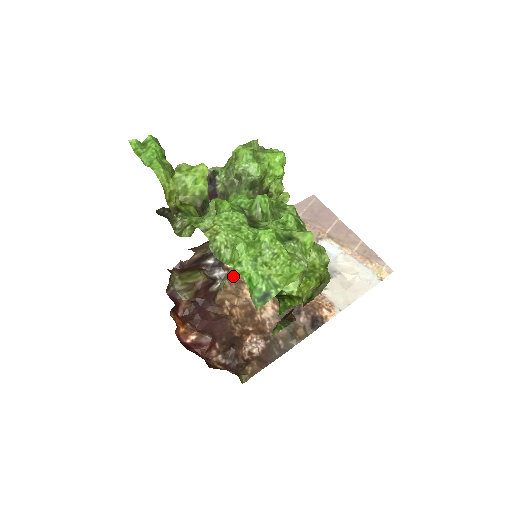
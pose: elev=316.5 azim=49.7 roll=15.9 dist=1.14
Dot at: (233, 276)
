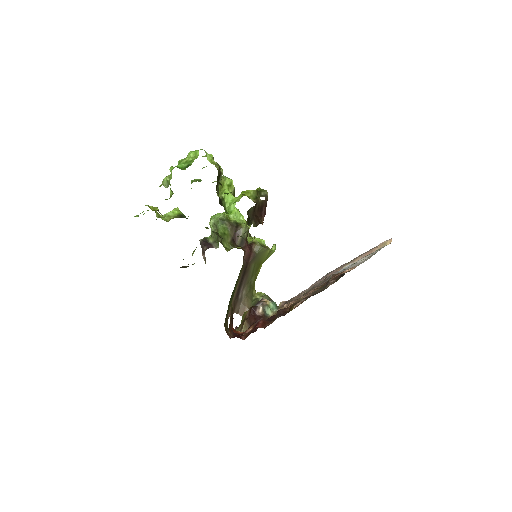
Dot at: occluded
